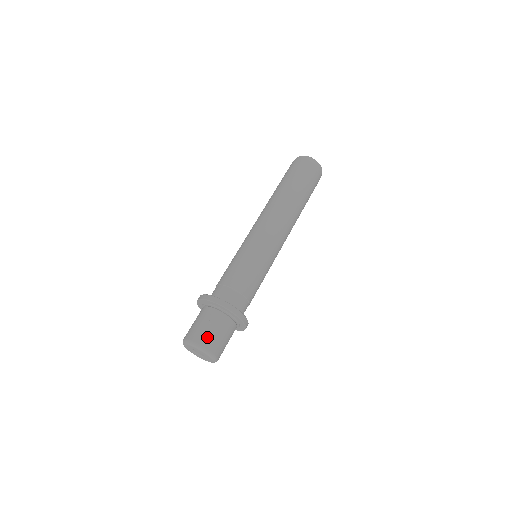
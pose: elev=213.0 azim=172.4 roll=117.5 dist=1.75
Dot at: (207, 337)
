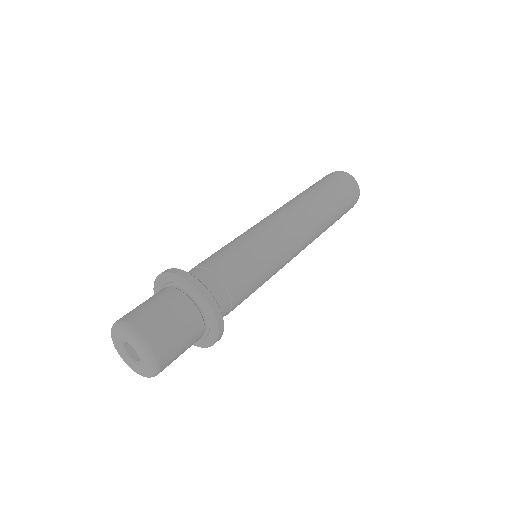
Dot at: (146, 316)
